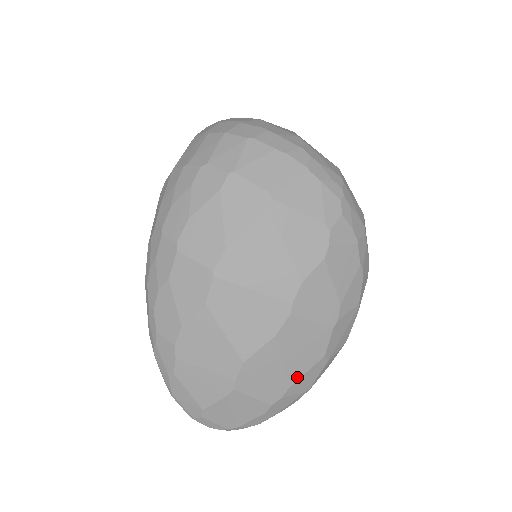
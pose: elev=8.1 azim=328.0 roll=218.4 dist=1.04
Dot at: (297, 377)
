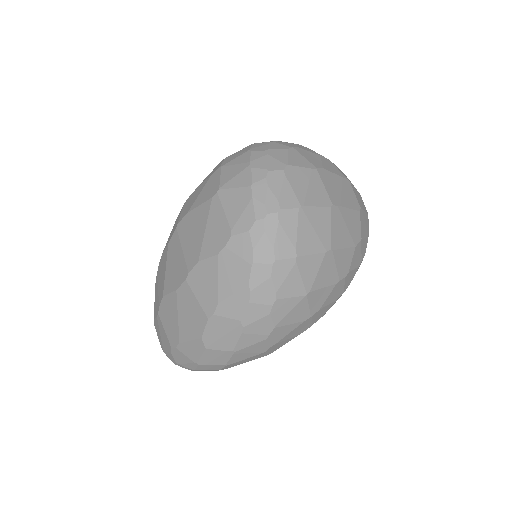
Dot at: (185, 339)
